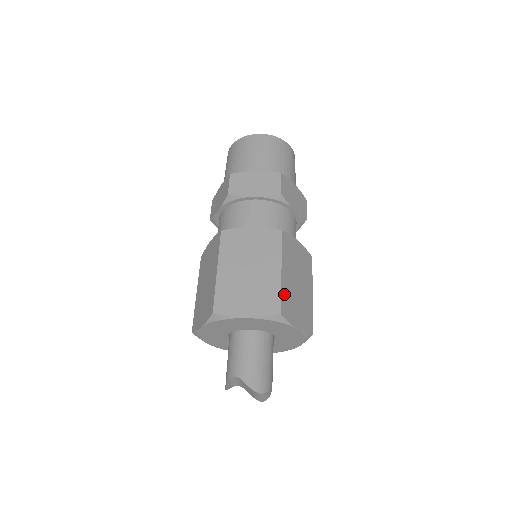
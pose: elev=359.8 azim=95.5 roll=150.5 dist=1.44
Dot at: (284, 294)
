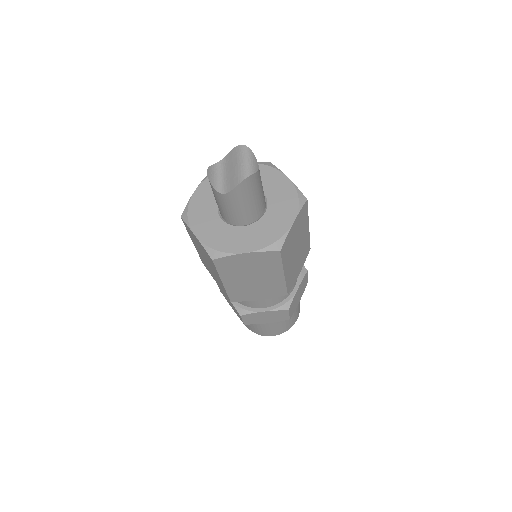
Dot at: occluded
